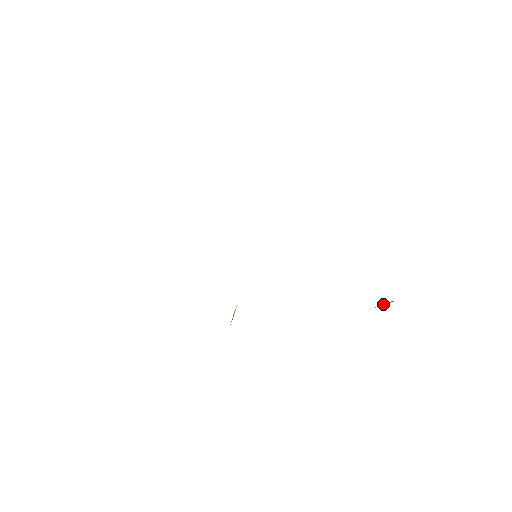
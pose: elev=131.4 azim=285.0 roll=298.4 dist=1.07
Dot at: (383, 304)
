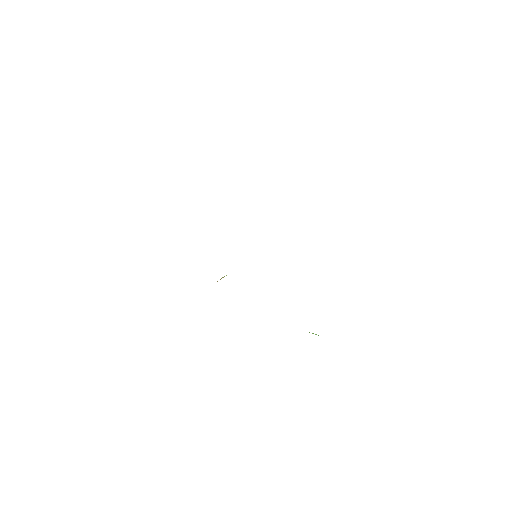
Dot at: occluded
